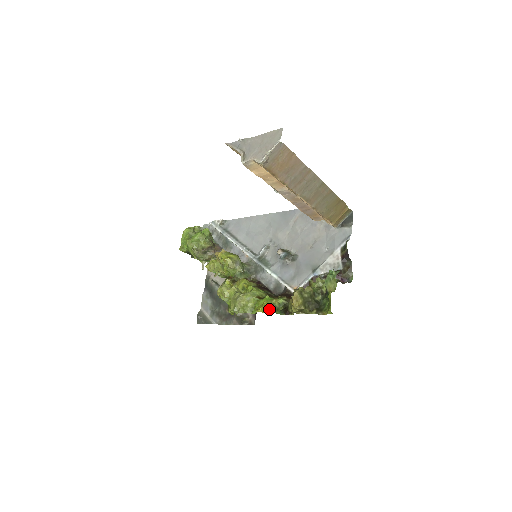
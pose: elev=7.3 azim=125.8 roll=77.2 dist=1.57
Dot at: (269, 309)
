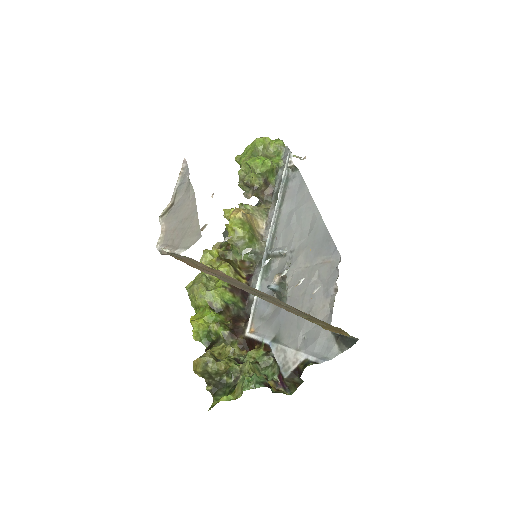
Dot at: (196, 330)
